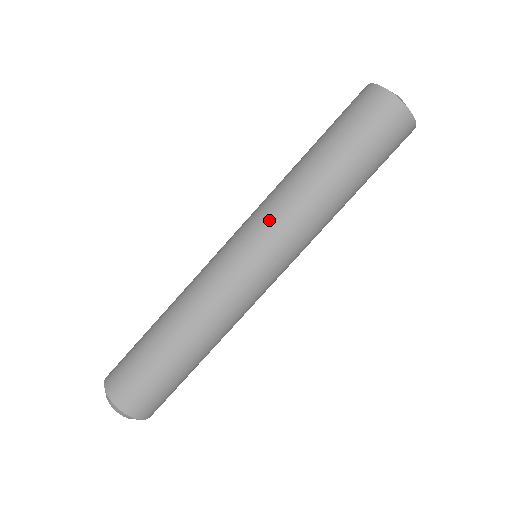
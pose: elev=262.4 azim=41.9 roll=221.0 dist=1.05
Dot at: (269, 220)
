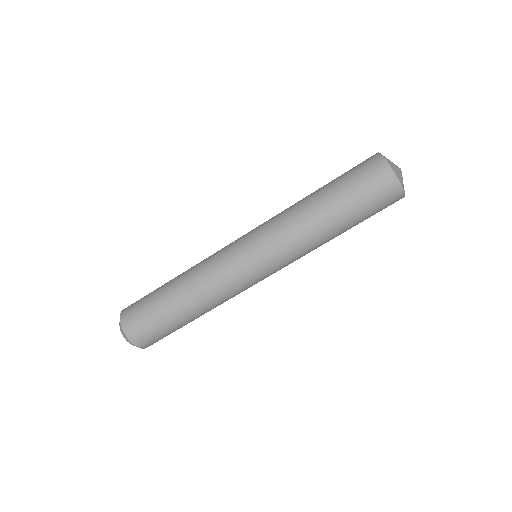
Dot at: (285, 256)
